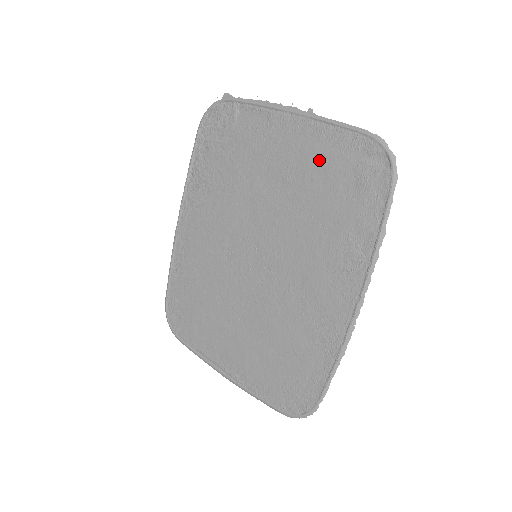
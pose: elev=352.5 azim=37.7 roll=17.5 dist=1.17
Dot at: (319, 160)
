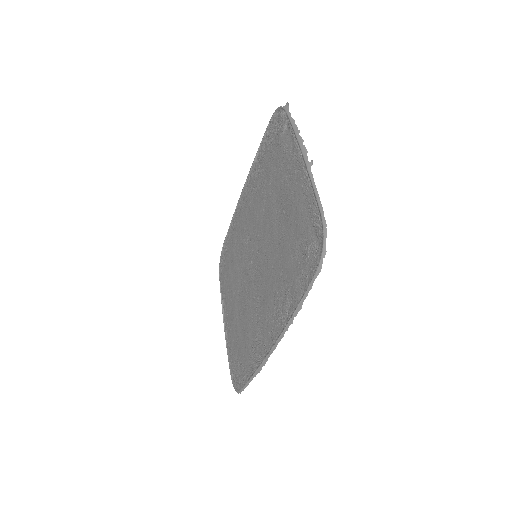
Dot at: (298, 212)
